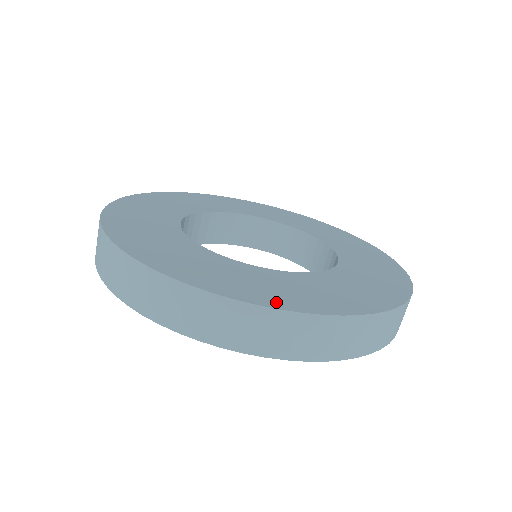
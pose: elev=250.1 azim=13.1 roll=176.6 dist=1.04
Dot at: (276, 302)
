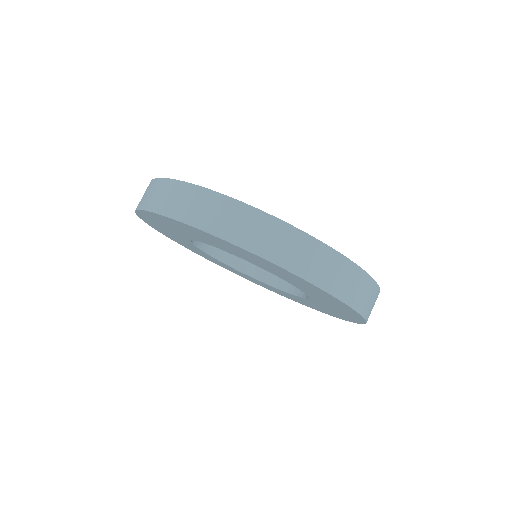
Dot at: occluded
